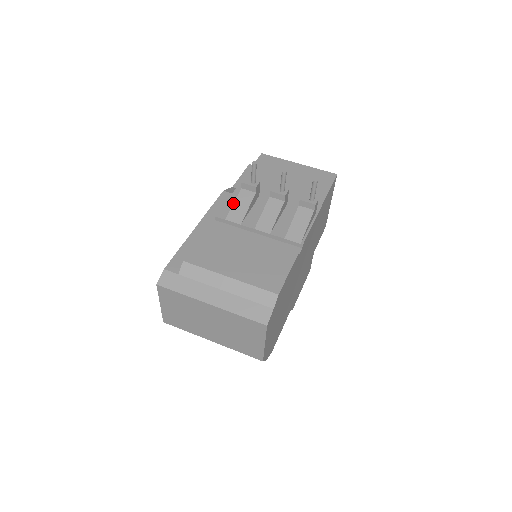
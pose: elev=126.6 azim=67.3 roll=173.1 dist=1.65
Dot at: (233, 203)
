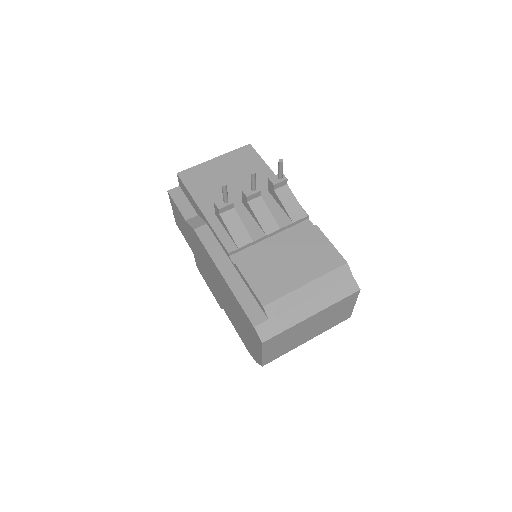
Dot at: (228, 231)
